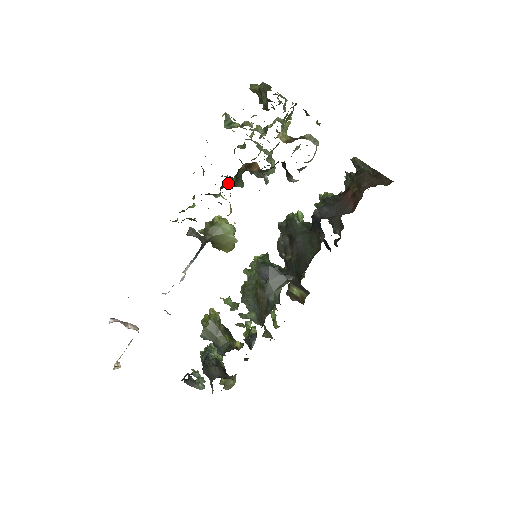
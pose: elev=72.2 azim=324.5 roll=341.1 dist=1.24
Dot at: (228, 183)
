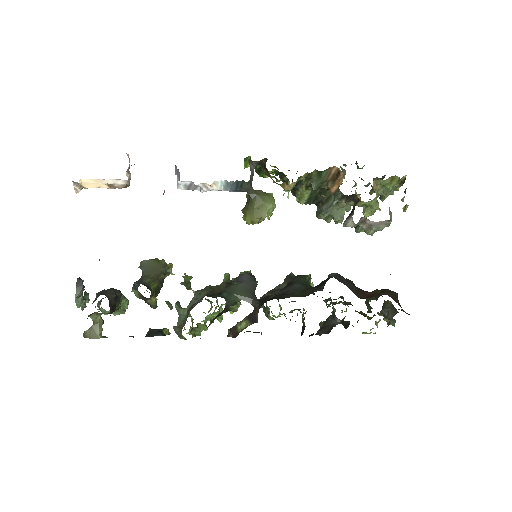
Dot at: occluded
